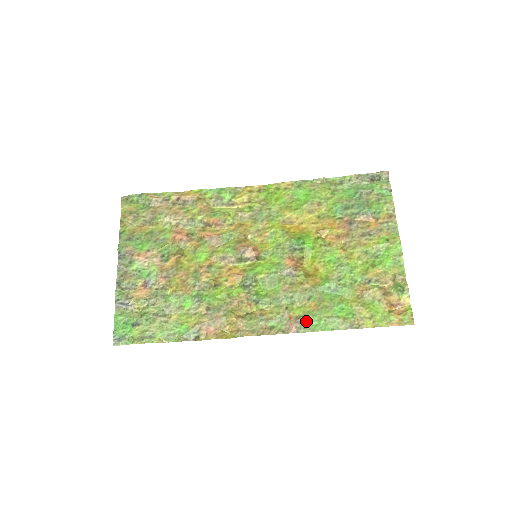
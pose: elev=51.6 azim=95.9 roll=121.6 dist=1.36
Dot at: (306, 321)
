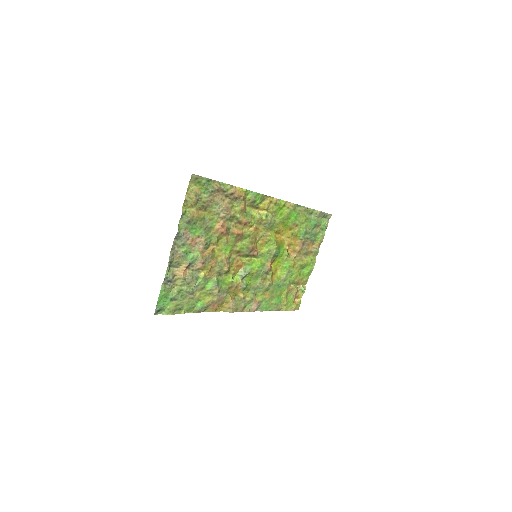
Dot at: (262, 305)
